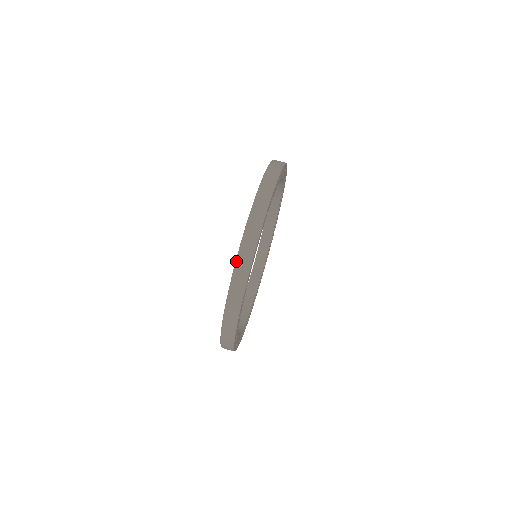
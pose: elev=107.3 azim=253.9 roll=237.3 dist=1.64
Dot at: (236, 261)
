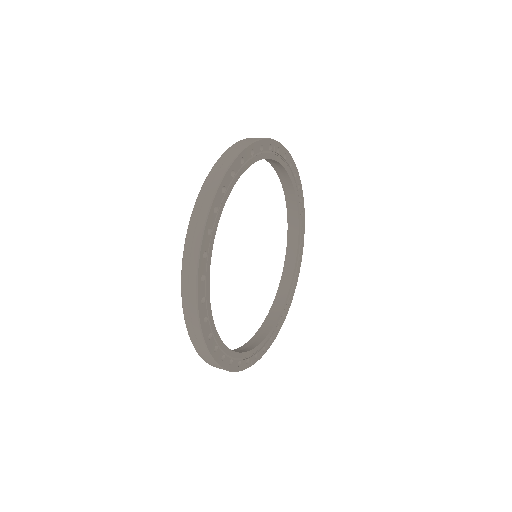
Dot at: occluded
